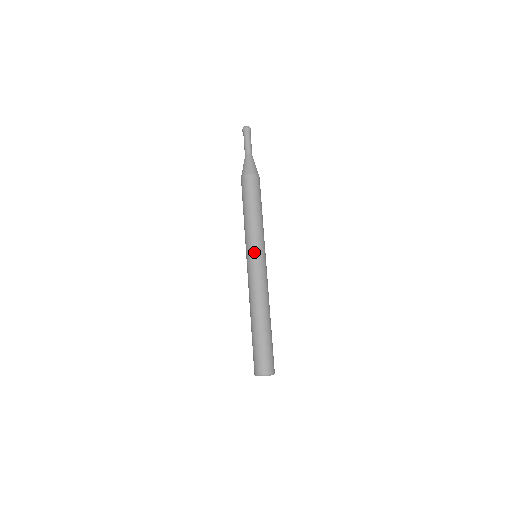
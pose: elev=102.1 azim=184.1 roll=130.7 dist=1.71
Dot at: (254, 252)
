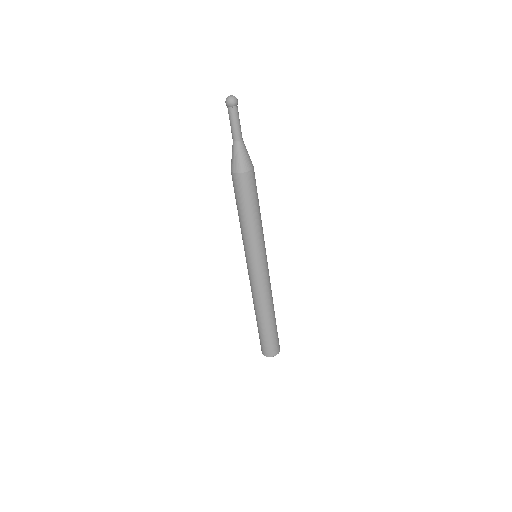
Dot at: (259, 259)
